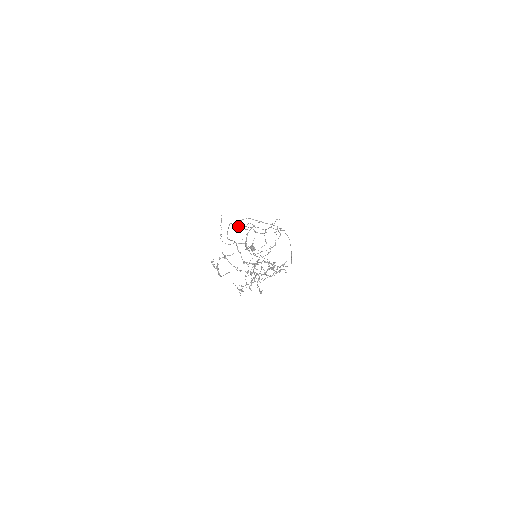
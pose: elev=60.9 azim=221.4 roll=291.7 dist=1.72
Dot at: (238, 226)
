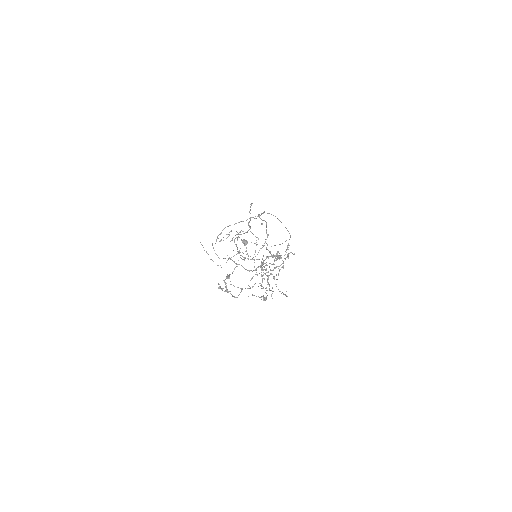
Dot at: occluded
